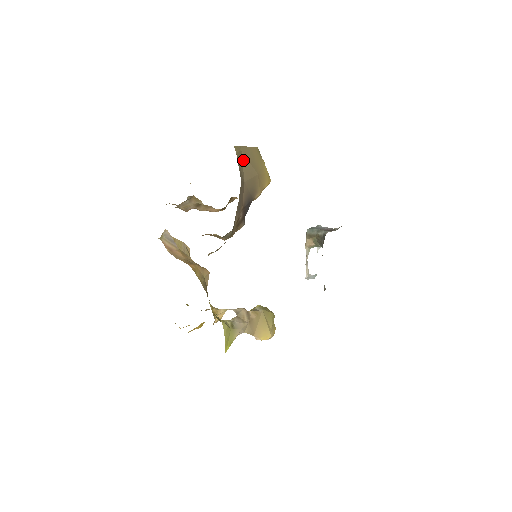
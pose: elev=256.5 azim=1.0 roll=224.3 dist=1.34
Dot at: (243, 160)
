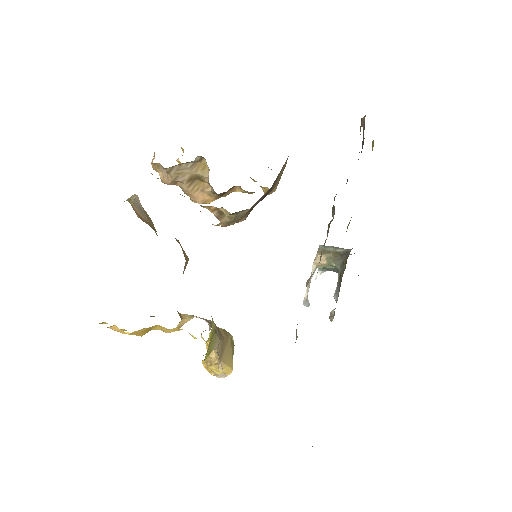
Dot at: occluded
